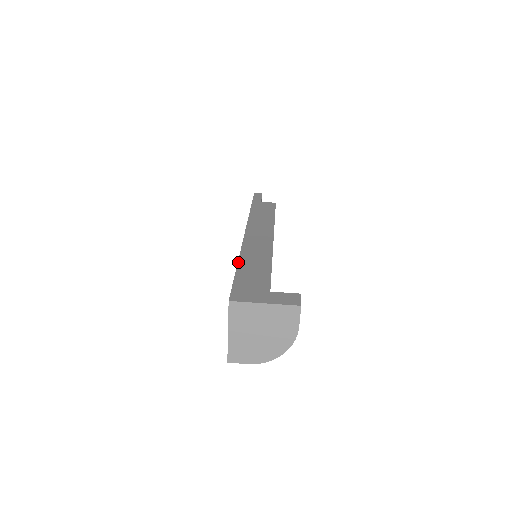
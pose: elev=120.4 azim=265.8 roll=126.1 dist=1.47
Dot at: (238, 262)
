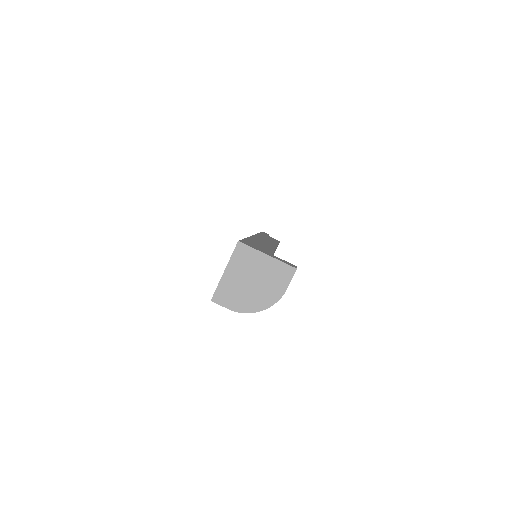
Dot at: (247, 237)
